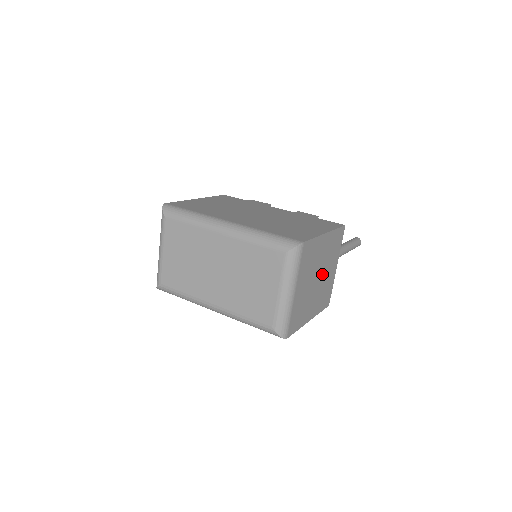
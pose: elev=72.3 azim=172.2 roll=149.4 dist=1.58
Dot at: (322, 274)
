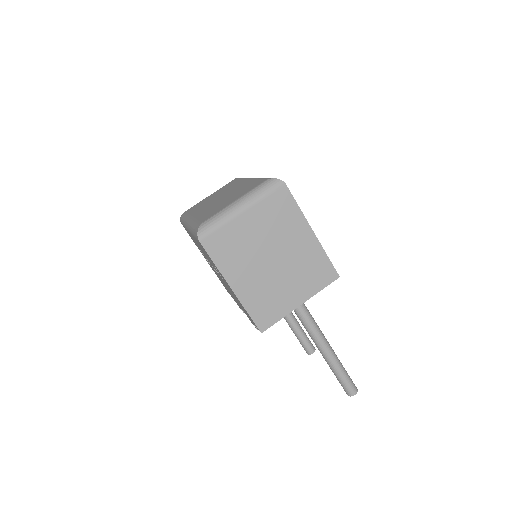
Dot at: (280, 268)
